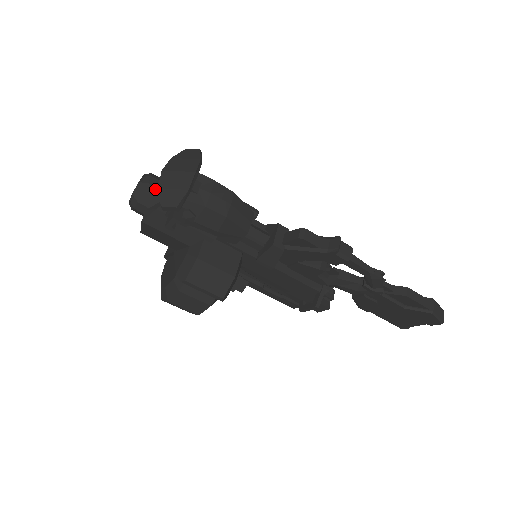
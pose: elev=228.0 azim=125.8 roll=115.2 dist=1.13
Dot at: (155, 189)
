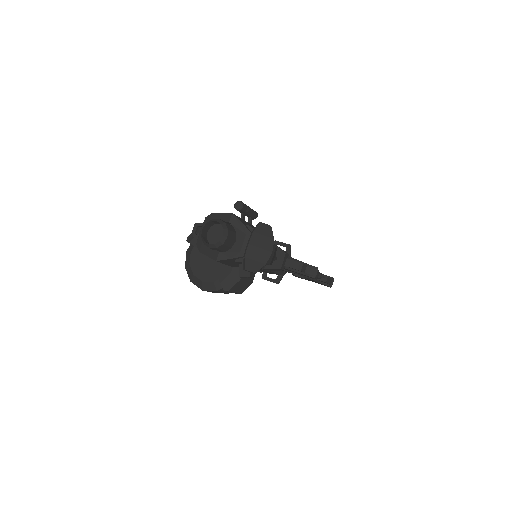
Dot at: (230, 240)
